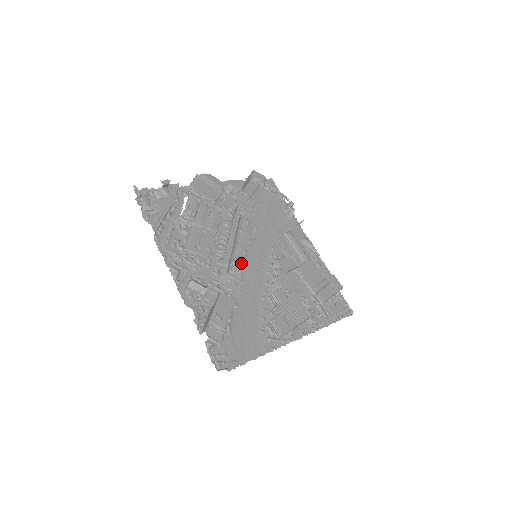
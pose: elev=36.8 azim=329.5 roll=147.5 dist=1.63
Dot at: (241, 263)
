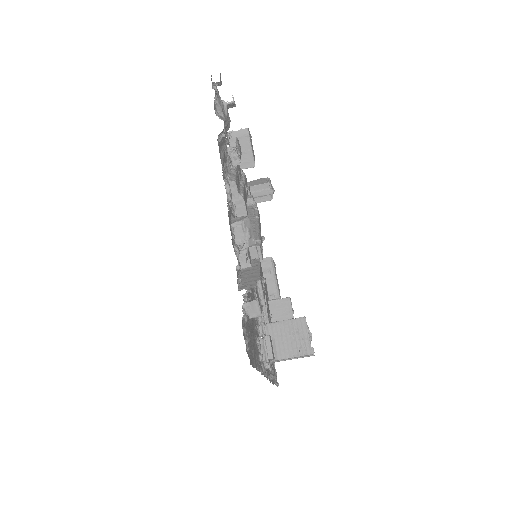
Dot at: (262, 248)
